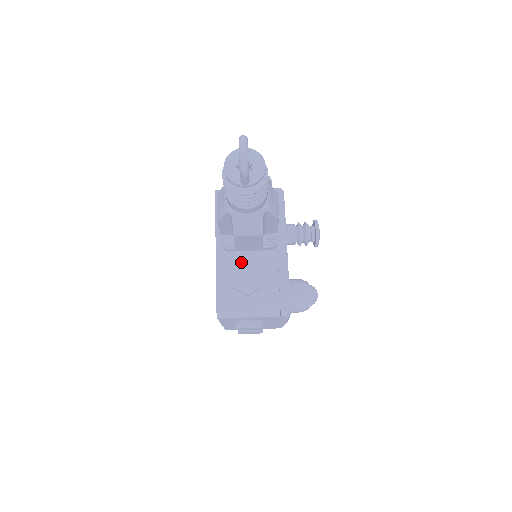
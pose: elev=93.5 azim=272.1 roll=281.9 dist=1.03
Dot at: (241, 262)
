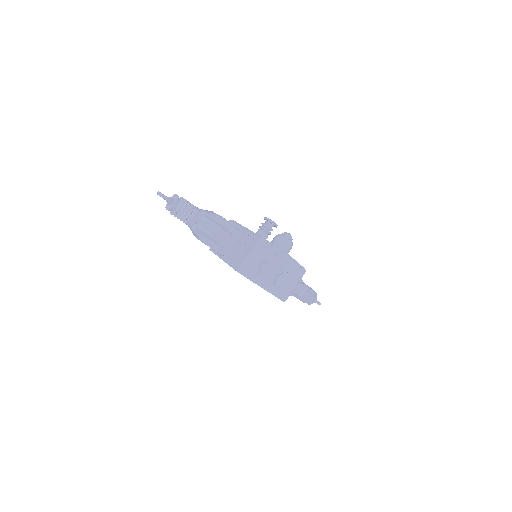
Dot at: occluded
